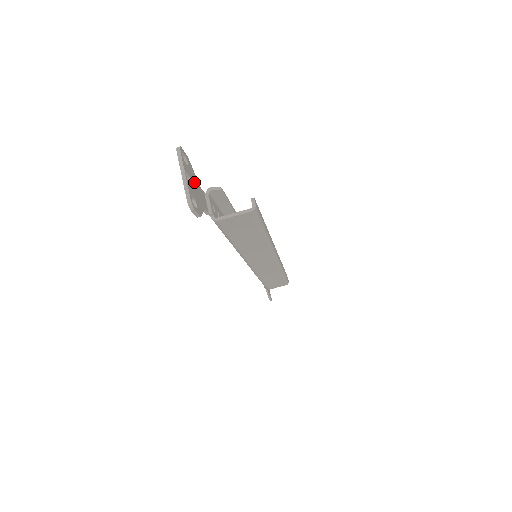
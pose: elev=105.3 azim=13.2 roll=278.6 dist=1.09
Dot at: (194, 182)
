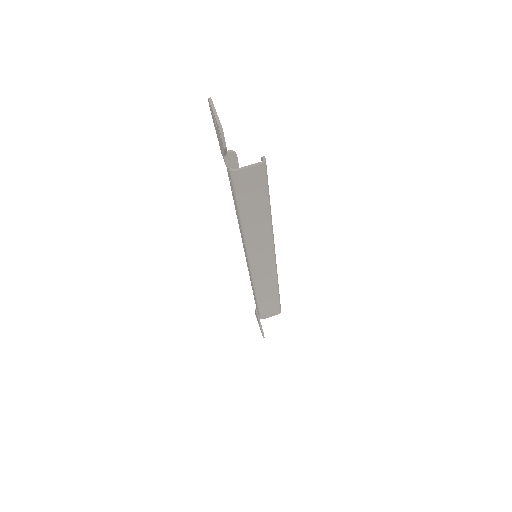
Dot at: occluded
